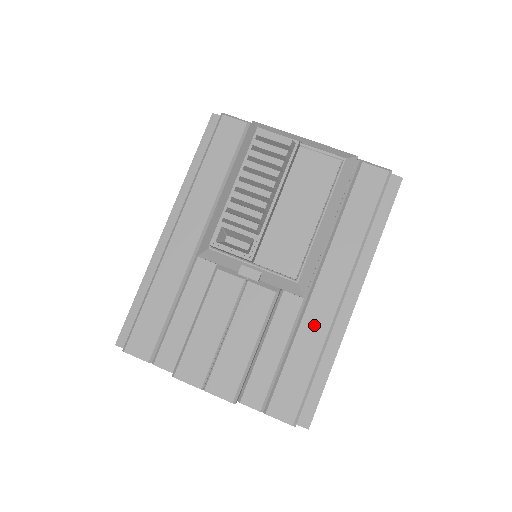
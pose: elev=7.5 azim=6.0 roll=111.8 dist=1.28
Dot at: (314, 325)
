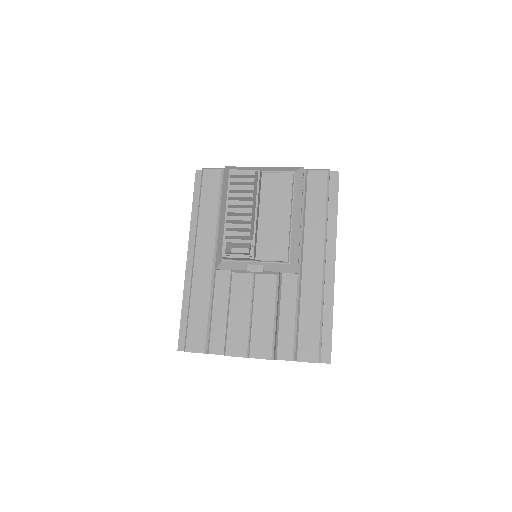
Dot at: (310, 289)
